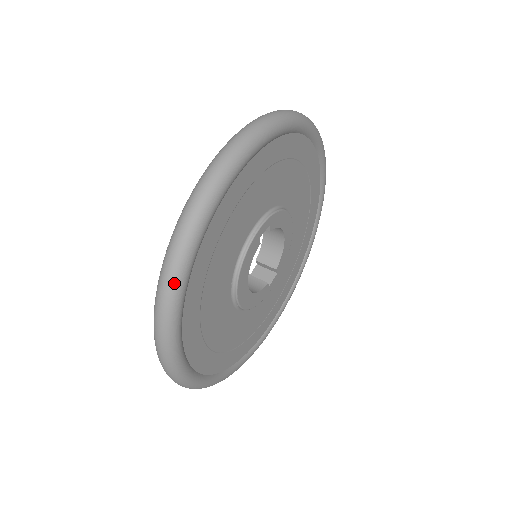
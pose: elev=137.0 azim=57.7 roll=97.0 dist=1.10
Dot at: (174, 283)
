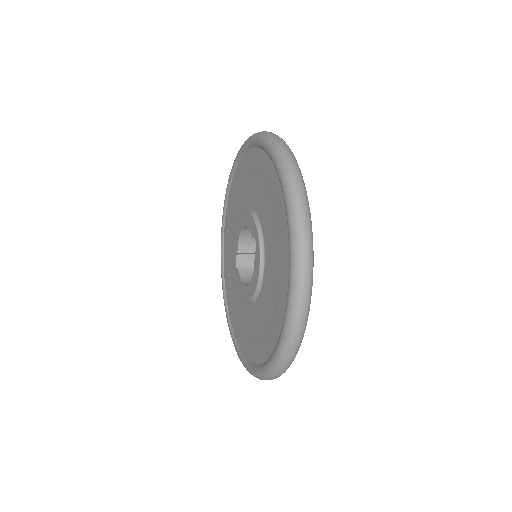
Dot at: (304, 332)
